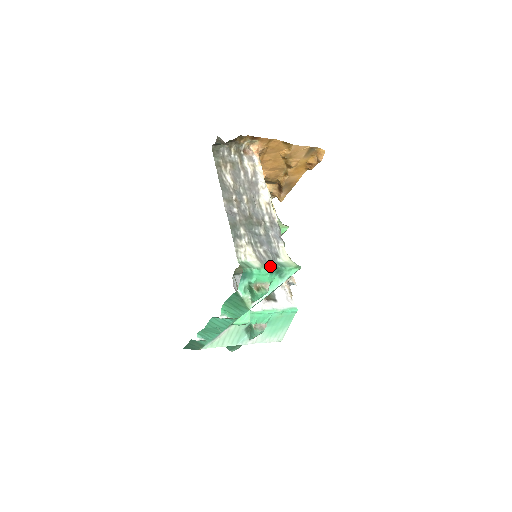
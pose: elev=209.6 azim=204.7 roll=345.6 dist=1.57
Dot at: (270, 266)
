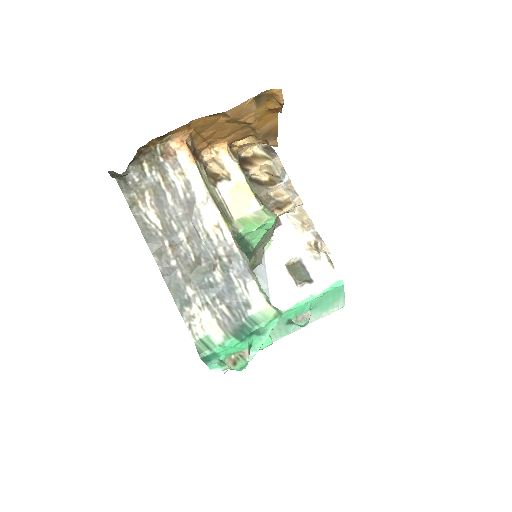
Dot at: (237, 332)
